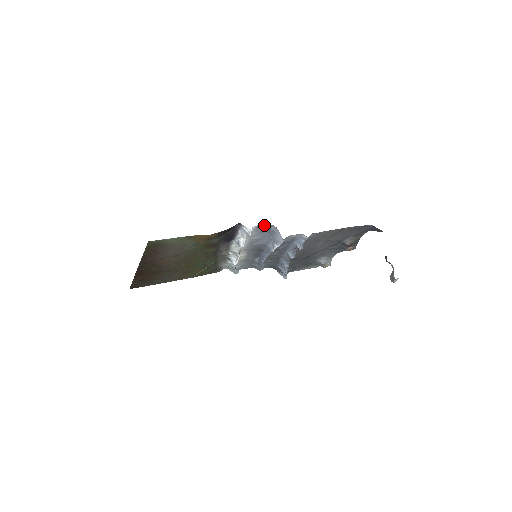
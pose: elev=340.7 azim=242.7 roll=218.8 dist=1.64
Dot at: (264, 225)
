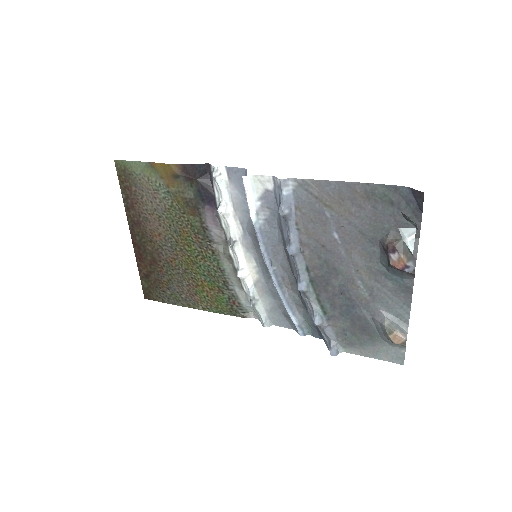
Dot at: (235, 169)
